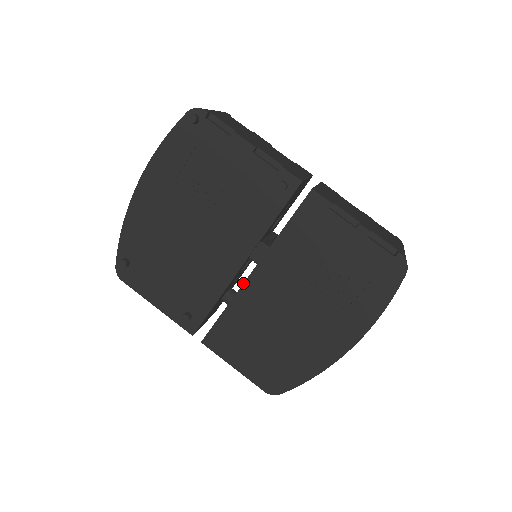
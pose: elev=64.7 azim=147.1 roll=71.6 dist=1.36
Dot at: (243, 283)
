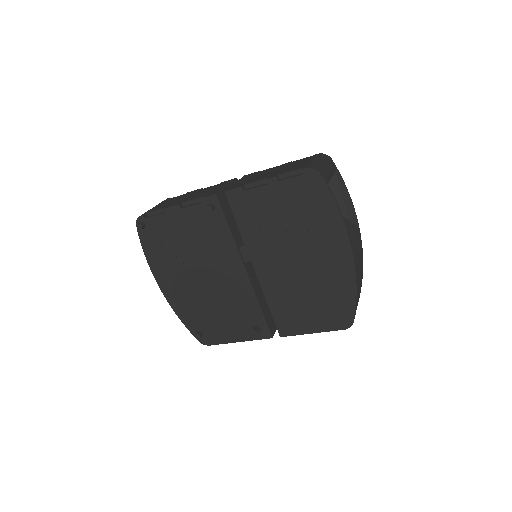
Dot at: (258, 280)
